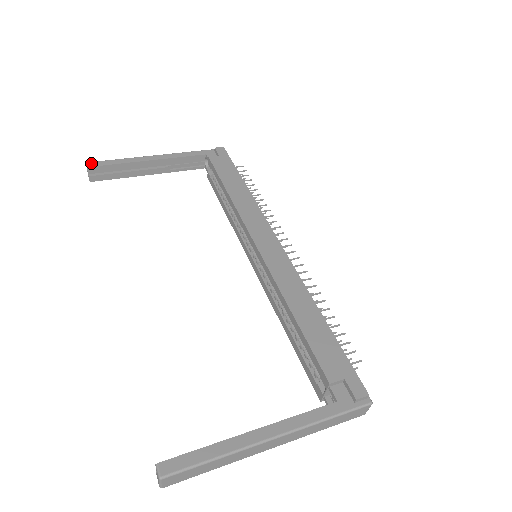
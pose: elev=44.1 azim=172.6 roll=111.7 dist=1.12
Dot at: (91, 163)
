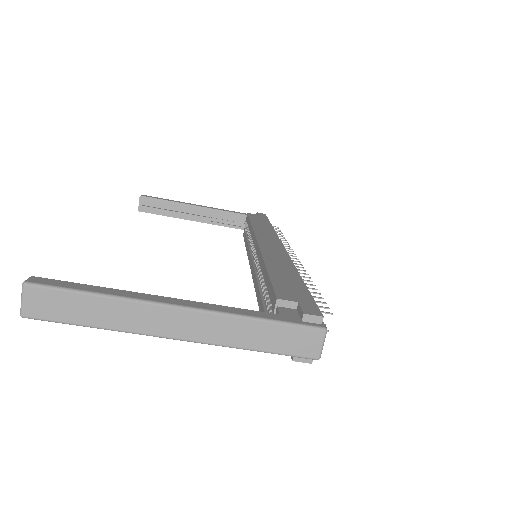
Dot at: (145, 195)
